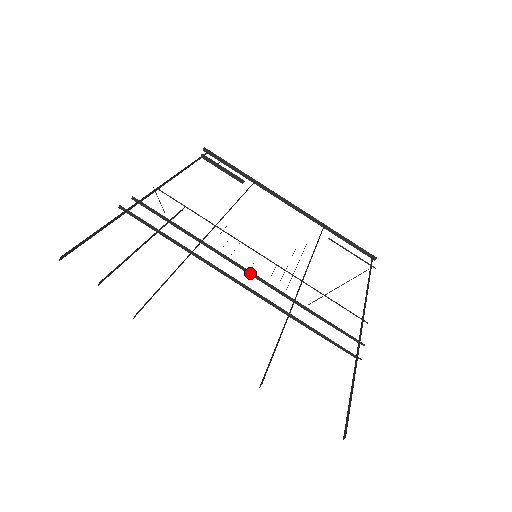
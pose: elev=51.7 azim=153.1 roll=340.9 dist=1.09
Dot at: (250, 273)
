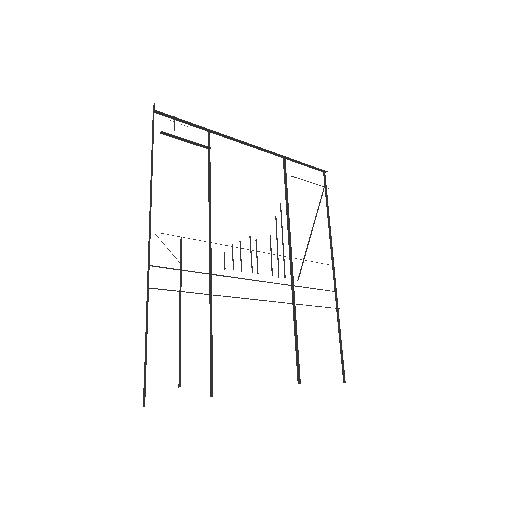
Dot at: (259, 281)
